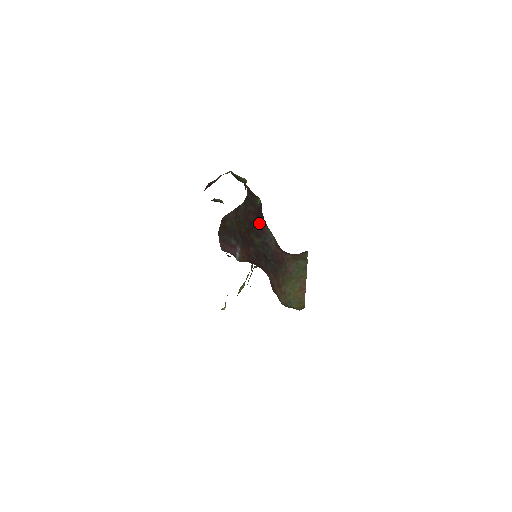
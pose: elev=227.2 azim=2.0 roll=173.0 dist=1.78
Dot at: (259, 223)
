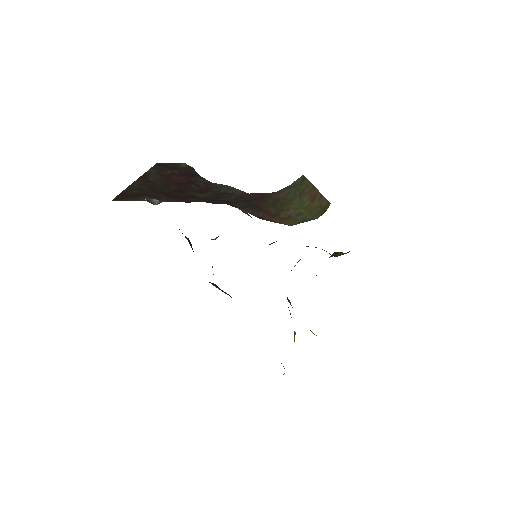
Dot at: (198, 183)
